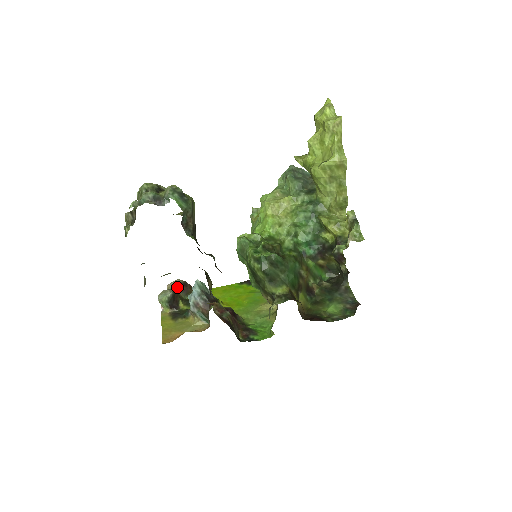
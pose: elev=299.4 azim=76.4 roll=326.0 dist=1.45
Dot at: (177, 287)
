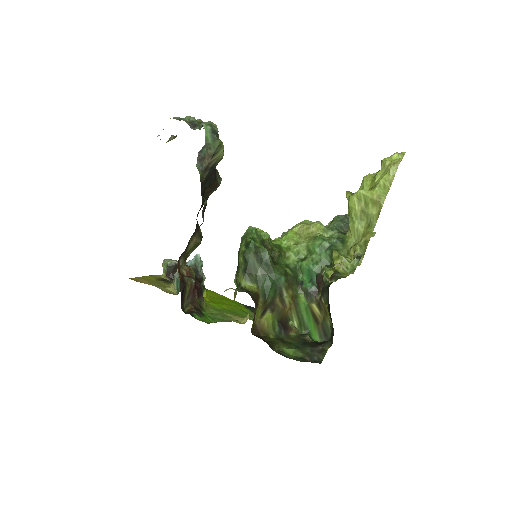
Dot at: occluded
